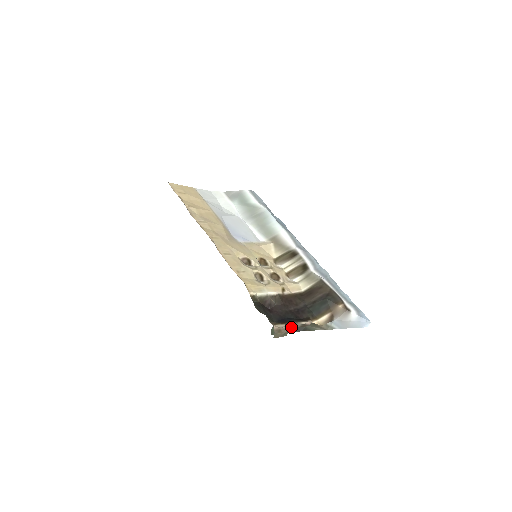
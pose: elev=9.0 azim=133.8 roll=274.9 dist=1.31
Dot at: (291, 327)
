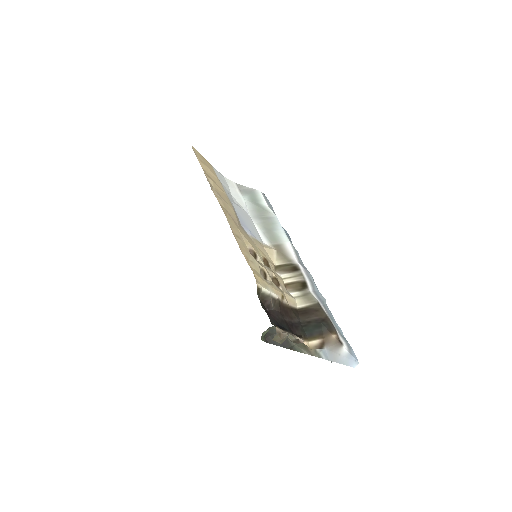
Dot at: occluded
